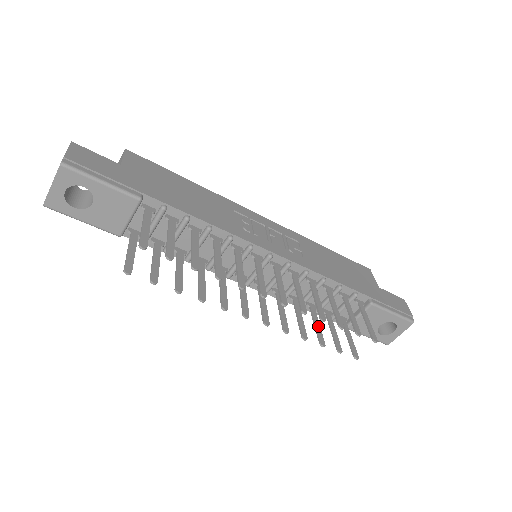
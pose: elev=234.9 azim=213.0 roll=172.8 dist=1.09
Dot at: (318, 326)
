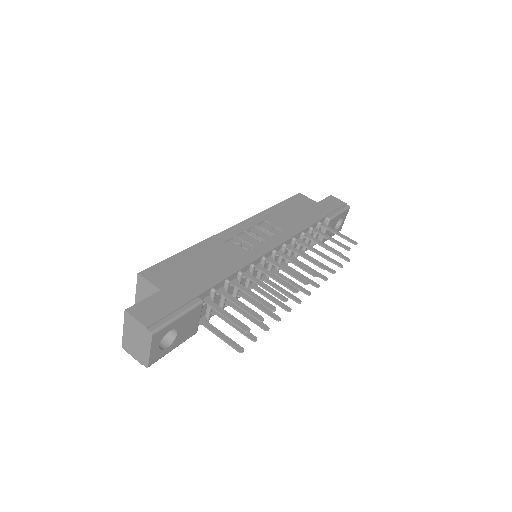
Dot at: occluded
